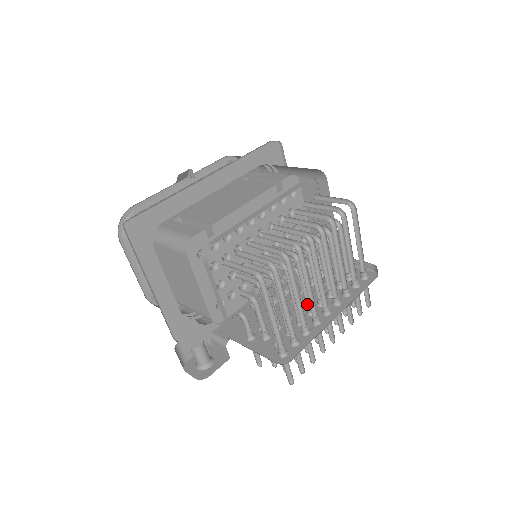
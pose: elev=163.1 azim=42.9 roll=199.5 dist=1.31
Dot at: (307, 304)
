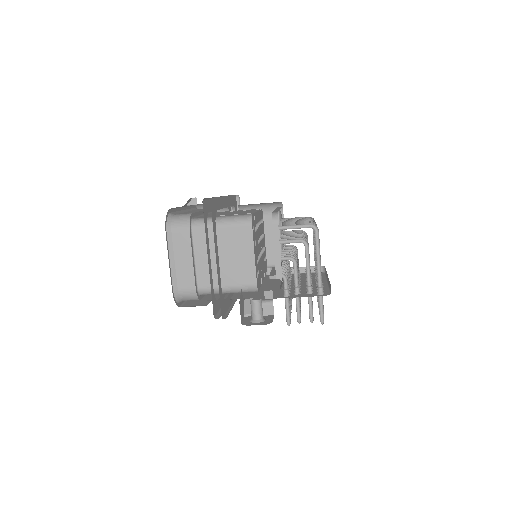
Dot at: occluded
